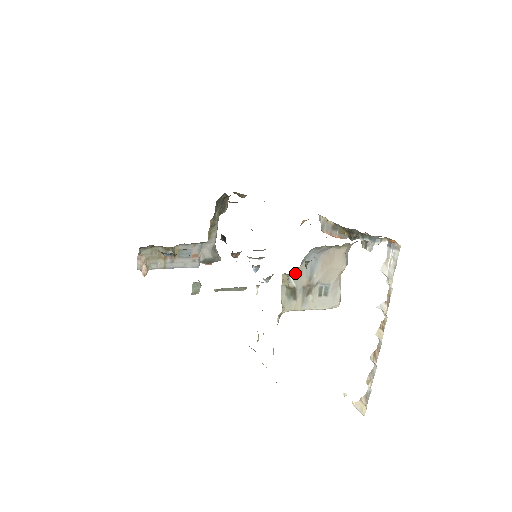
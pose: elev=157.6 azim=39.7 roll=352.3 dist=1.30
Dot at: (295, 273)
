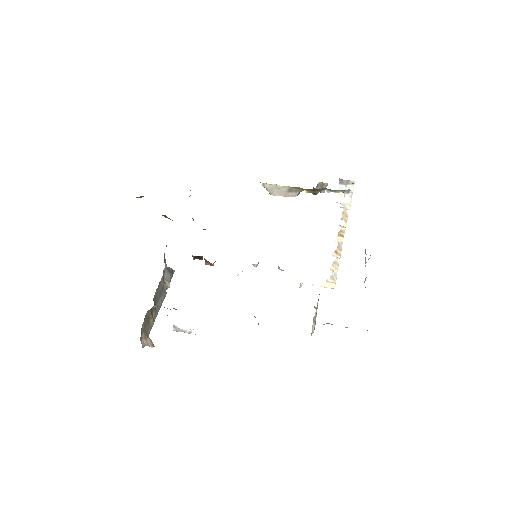
Dot at: occluded
